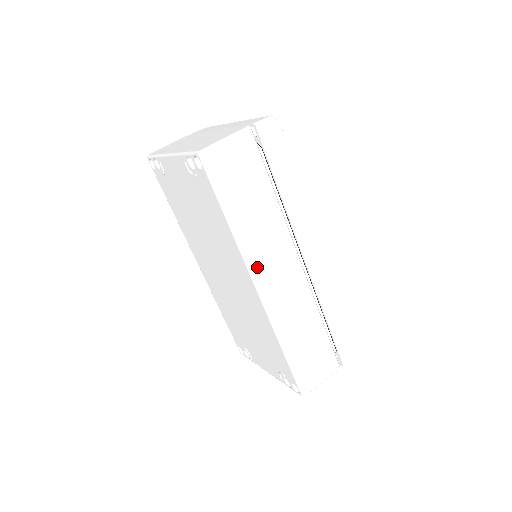
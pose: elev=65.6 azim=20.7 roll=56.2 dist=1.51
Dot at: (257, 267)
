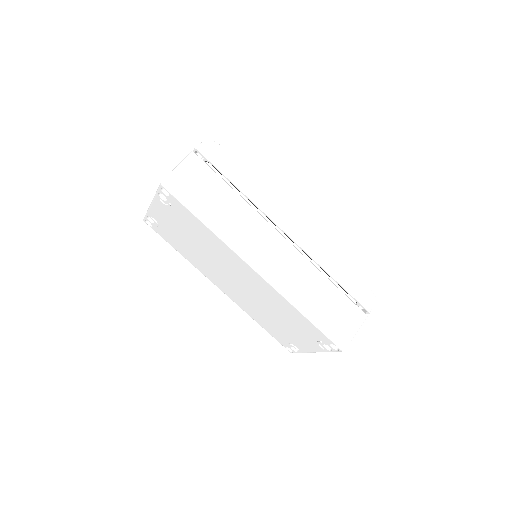
Dot at: (246, 252)
